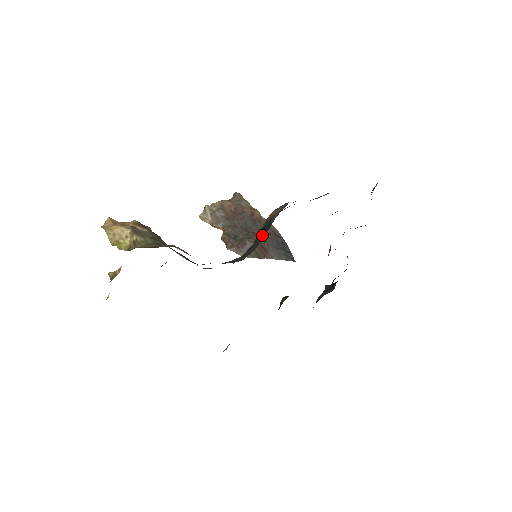
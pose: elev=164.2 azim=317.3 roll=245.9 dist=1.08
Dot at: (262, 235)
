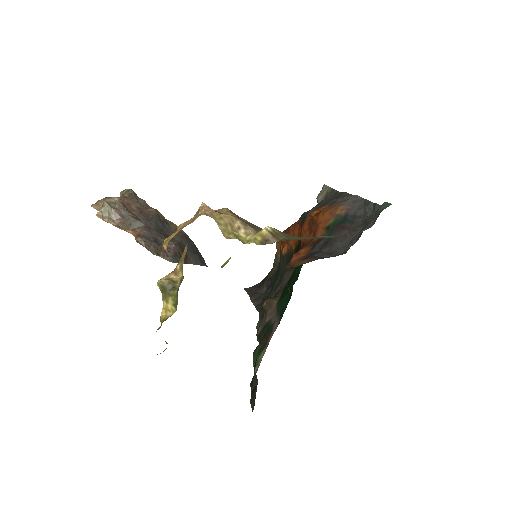
Dot at: (348, 229)
